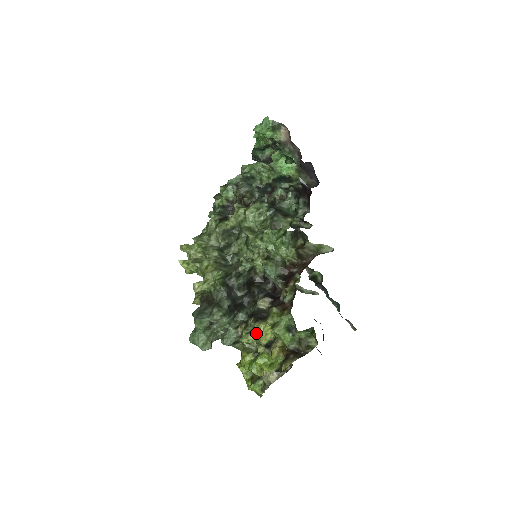
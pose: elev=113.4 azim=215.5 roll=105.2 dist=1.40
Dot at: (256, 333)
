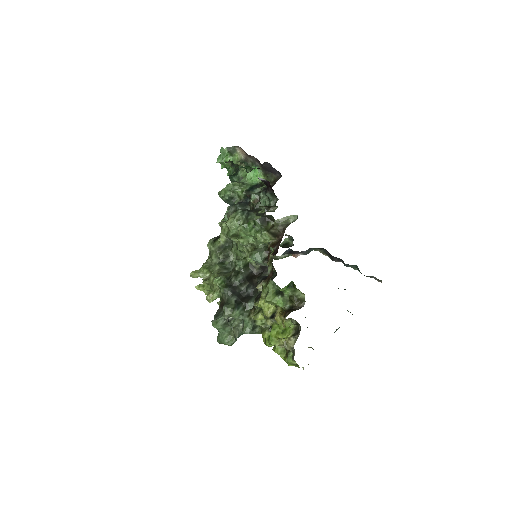
Dot at: (261, 311)
